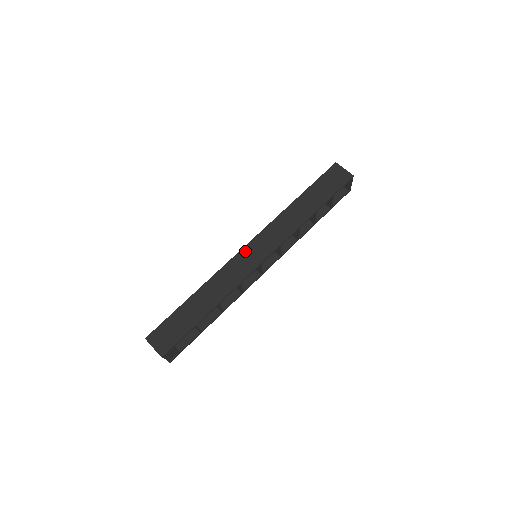
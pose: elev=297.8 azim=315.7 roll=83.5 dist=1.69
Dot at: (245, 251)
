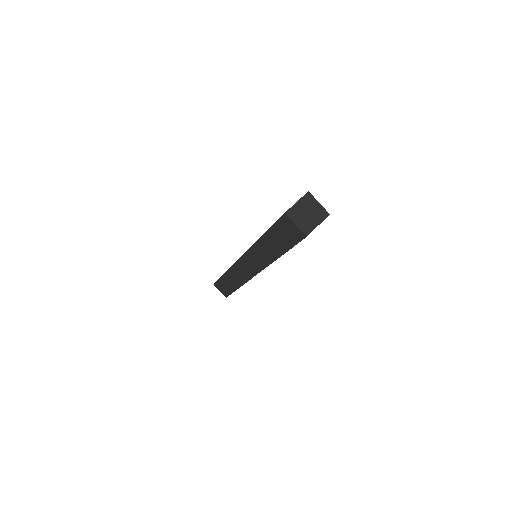
Dot at: (240, 262)
